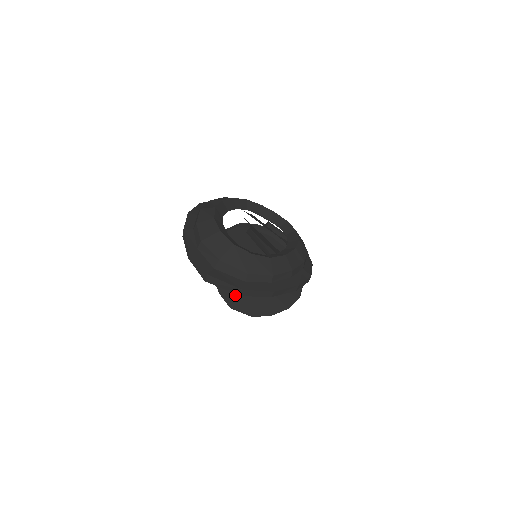
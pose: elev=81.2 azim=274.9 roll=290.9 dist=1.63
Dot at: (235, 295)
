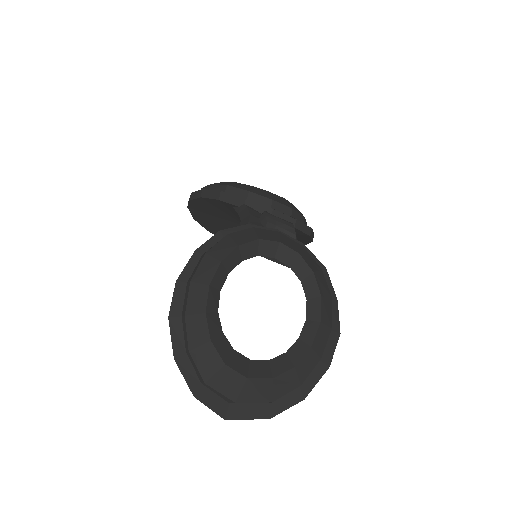
Dot at: occluded
